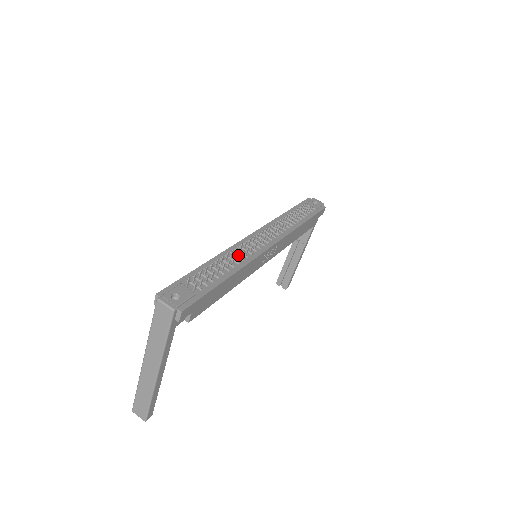
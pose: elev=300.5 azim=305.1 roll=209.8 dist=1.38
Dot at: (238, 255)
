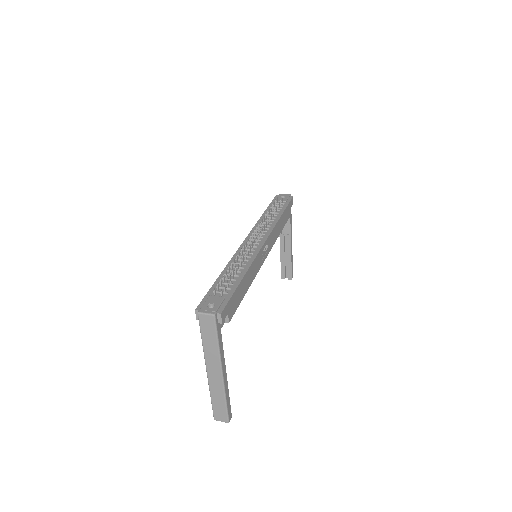
Dot at: occluded
